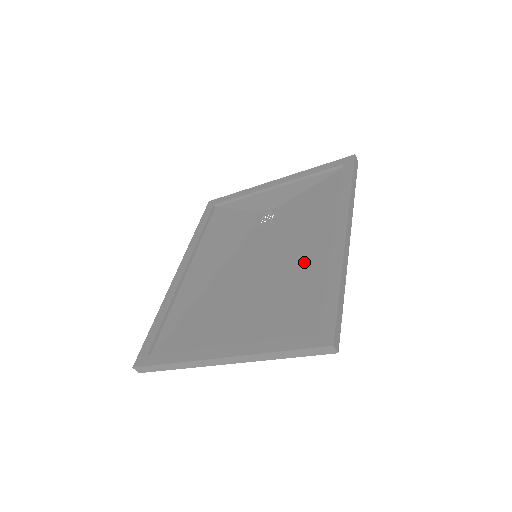
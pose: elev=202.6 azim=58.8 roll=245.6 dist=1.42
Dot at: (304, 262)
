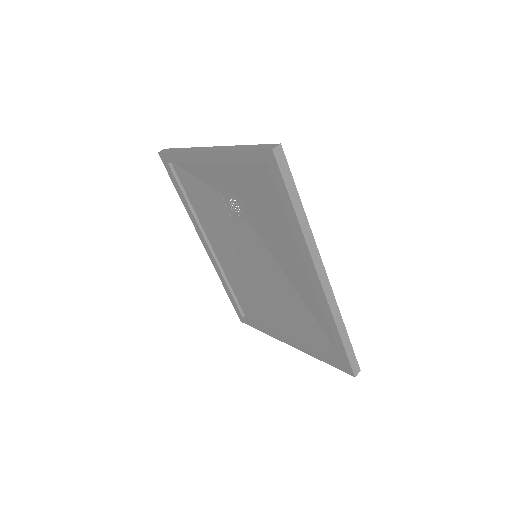
Dot at: (300, 290)
